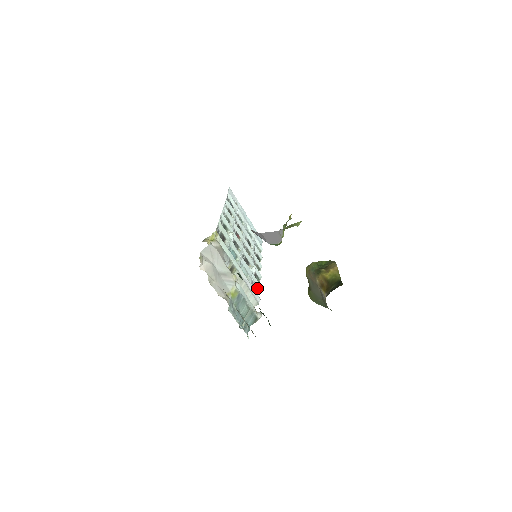
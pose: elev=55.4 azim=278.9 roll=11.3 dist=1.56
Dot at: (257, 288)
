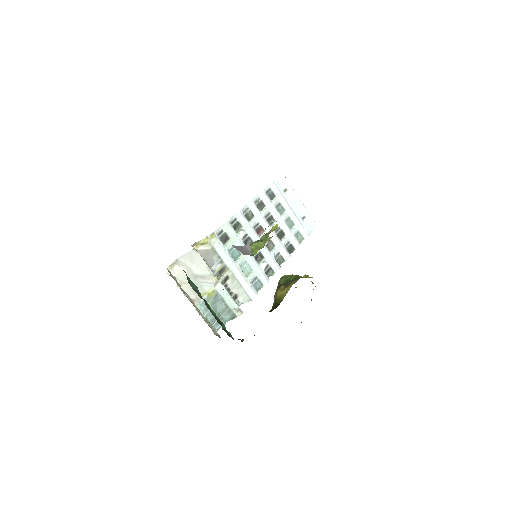
Dot at: (261, 283)
